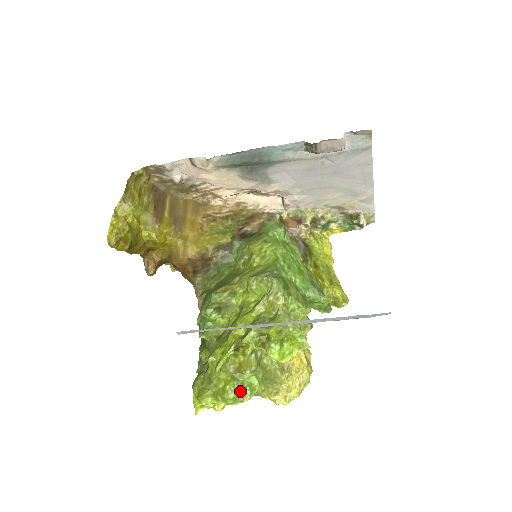
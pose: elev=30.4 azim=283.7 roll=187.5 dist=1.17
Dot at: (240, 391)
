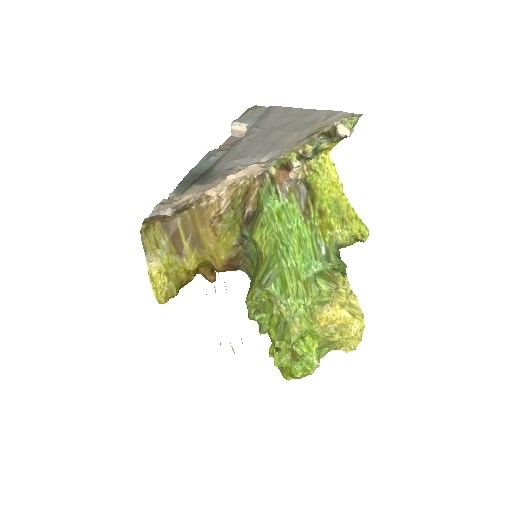
Dot at: (303, 370)
